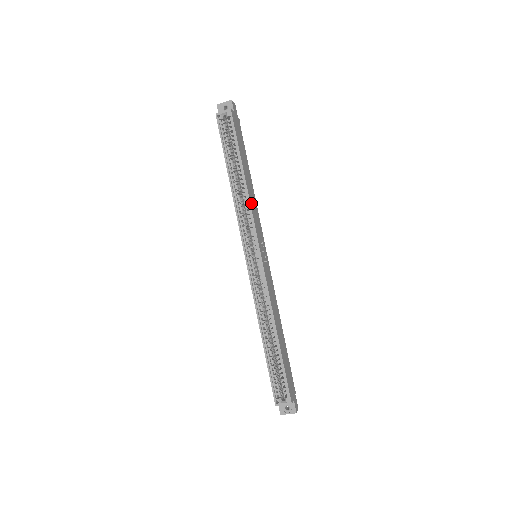
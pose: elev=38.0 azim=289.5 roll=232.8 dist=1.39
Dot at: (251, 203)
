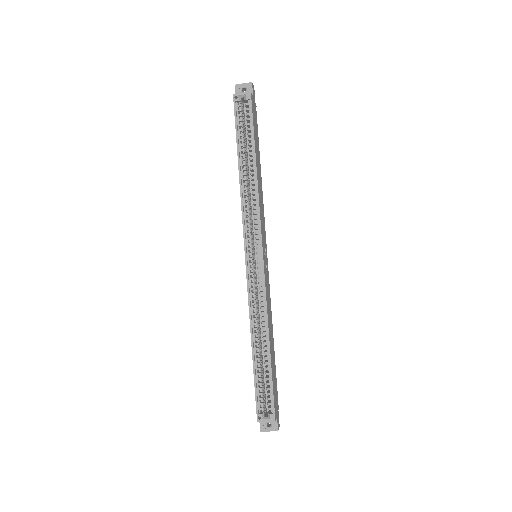
Dot at: (259, 198)
